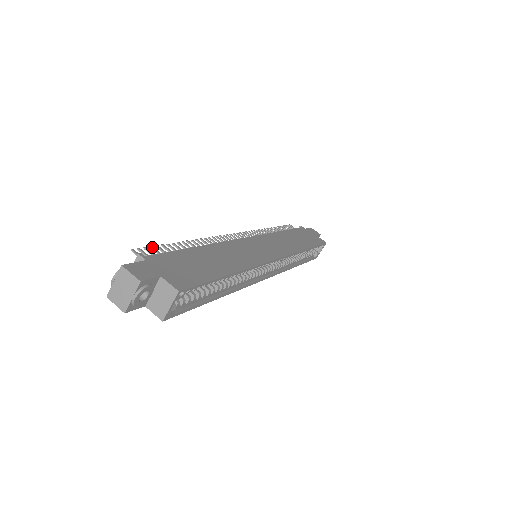
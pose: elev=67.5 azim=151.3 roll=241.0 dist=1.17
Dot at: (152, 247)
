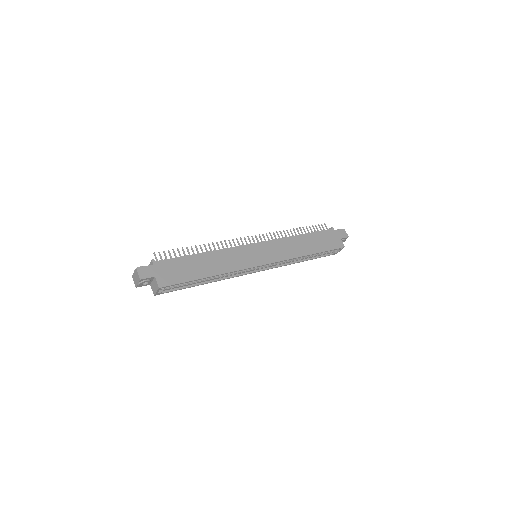
Dot at: (169, 251)
